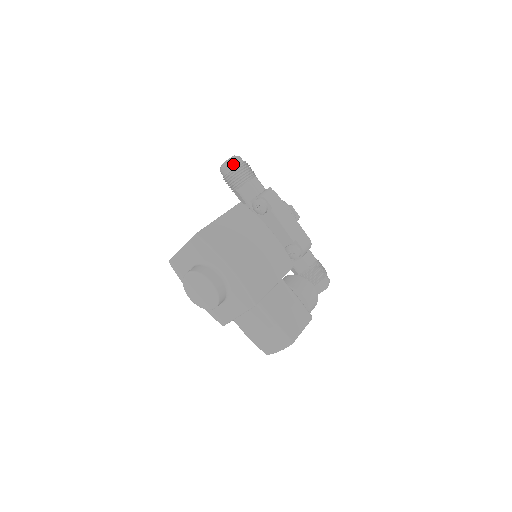
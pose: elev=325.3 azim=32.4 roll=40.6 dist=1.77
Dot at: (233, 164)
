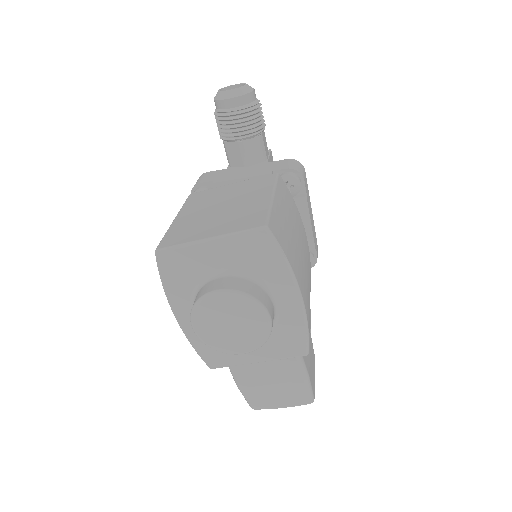
Dot at: (249, 98)
